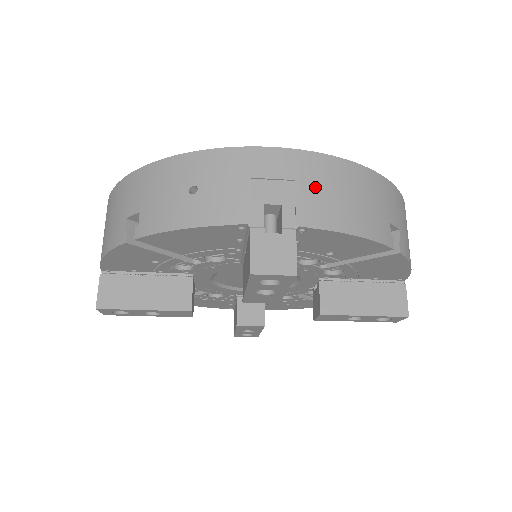
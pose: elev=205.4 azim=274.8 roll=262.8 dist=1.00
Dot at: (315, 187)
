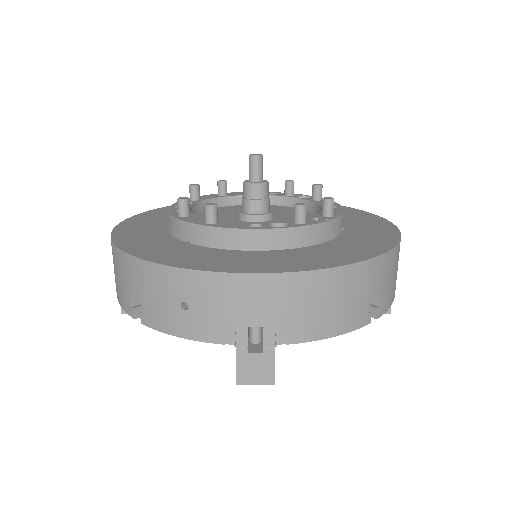
Dot at: (295, 307)
